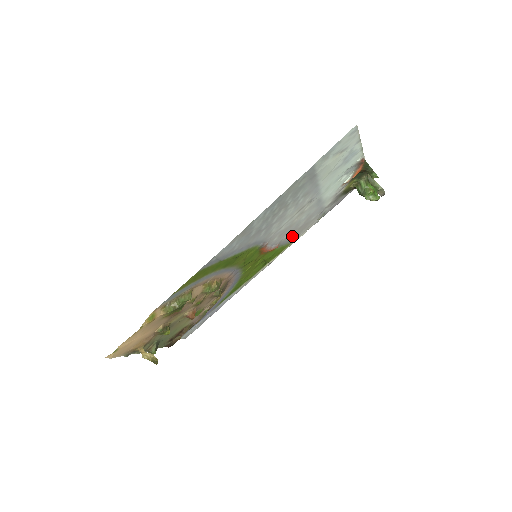
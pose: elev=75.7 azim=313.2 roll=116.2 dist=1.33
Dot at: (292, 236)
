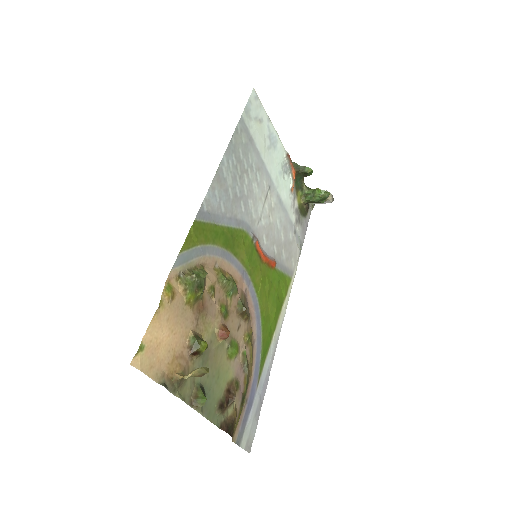
Dot at: (284, 259)
